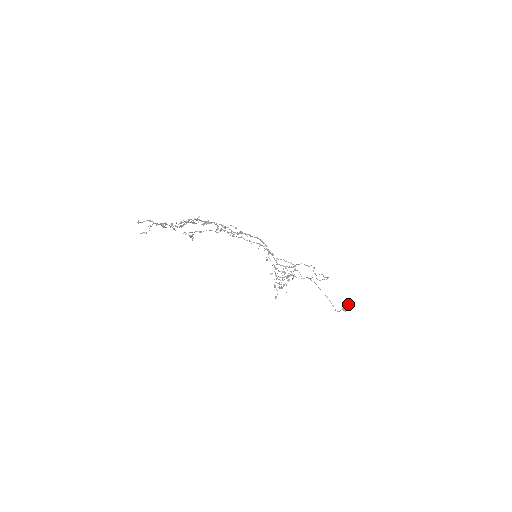
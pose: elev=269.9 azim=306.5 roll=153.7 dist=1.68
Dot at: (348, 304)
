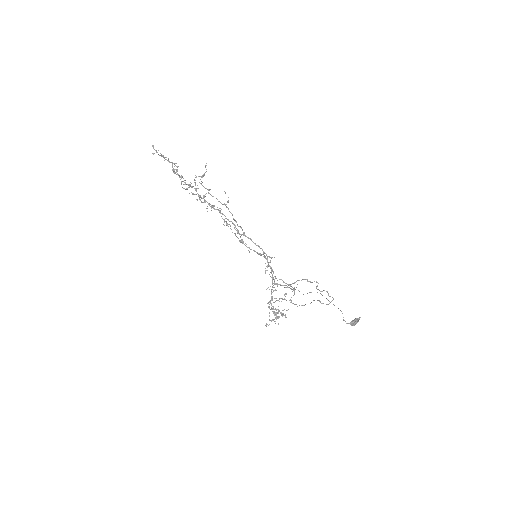
Dot at: occluded
